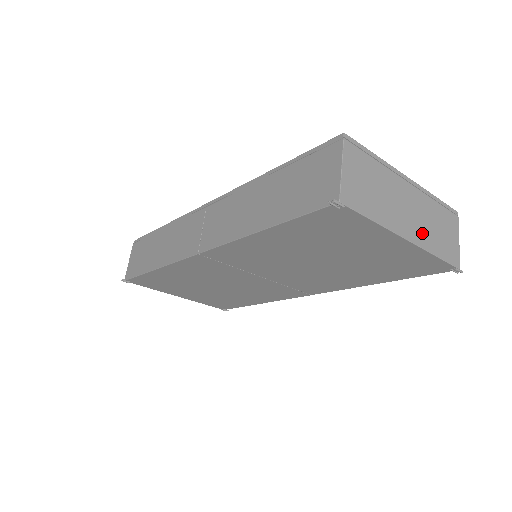
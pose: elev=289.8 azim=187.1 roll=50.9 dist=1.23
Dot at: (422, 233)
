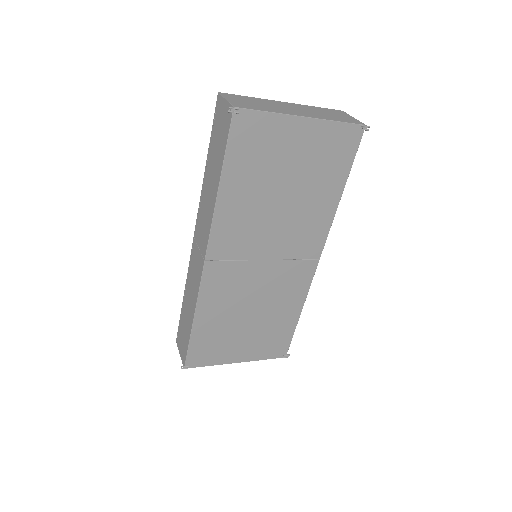
Dot at: (315, 115)
